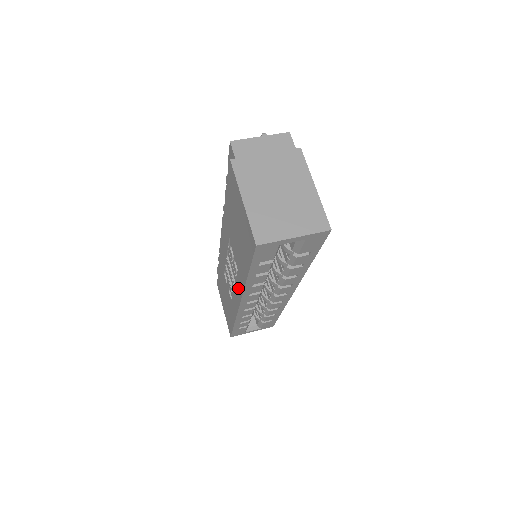
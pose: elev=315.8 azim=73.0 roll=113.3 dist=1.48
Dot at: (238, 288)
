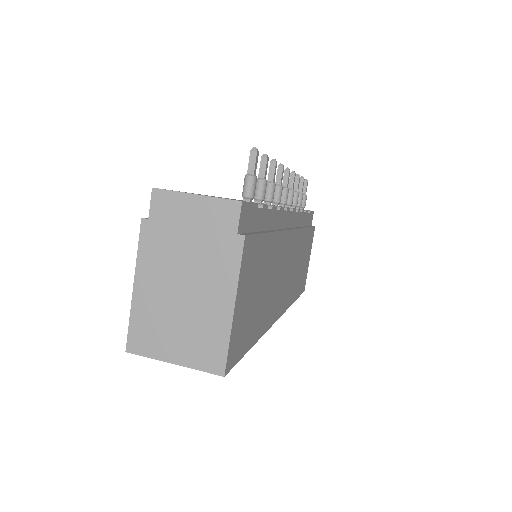
Dot at: occluded
